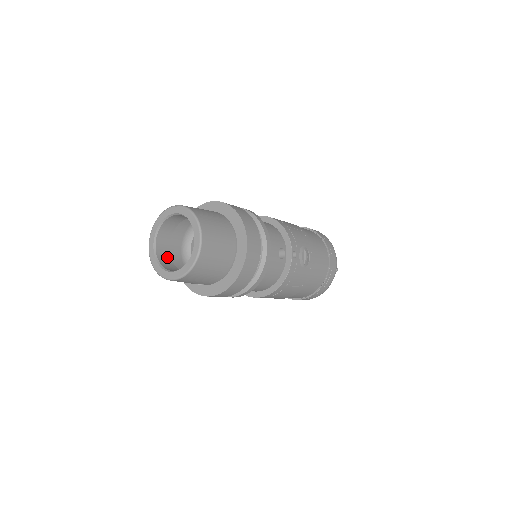
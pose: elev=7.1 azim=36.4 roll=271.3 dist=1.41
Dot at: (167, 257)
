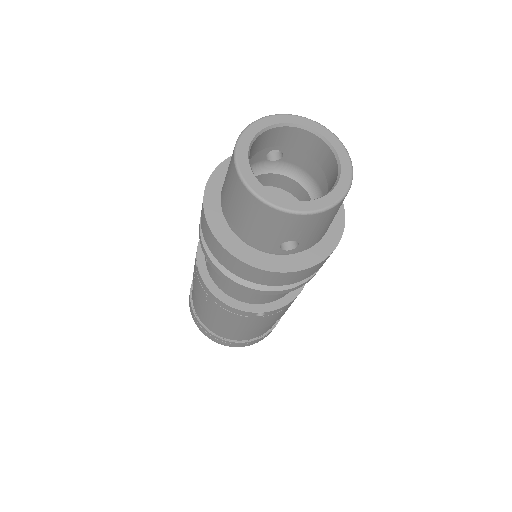
Dot at: occluded
